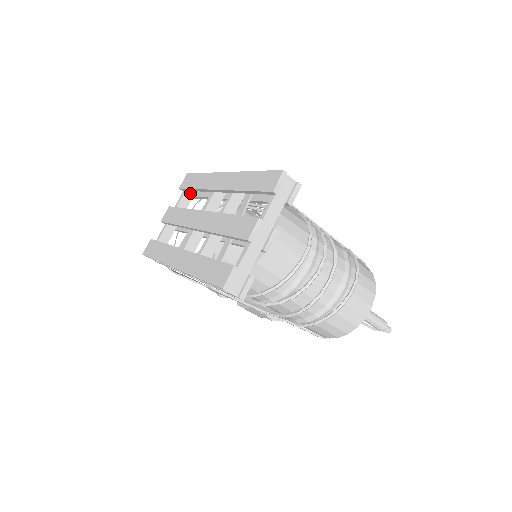
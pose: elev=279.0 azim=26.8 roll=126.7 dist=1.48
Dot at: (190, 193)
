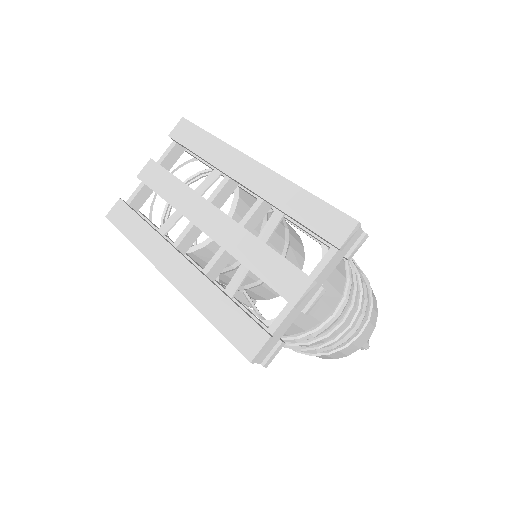
Dot at: occluded
